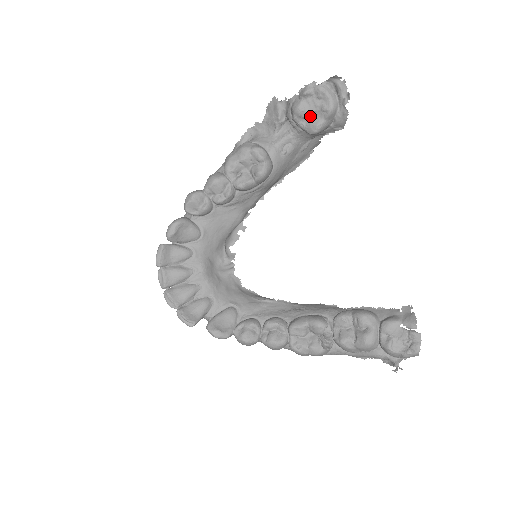
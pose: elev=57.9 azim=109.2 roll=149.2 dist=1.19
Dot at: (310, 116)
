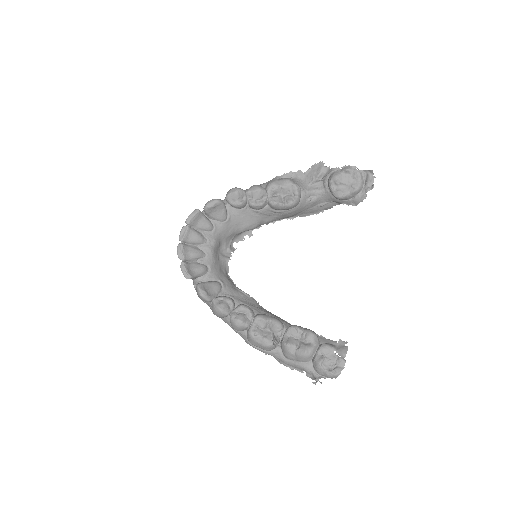
Dot at: (341, 186)
